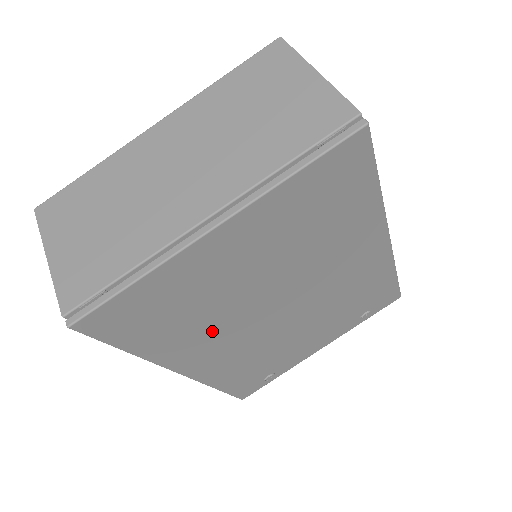
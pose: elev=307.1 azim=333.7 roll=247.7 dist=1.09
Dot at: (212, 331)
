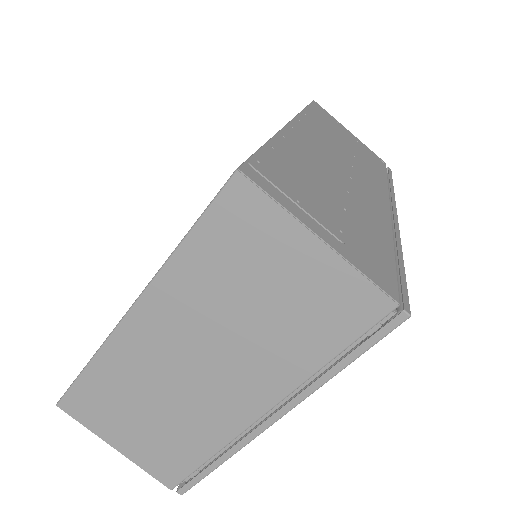
Dot at: occluded
